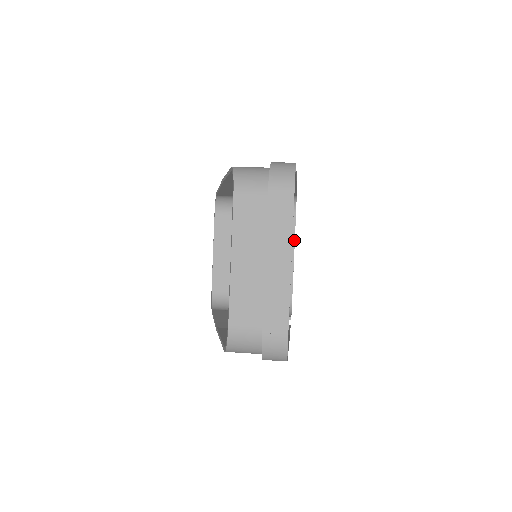
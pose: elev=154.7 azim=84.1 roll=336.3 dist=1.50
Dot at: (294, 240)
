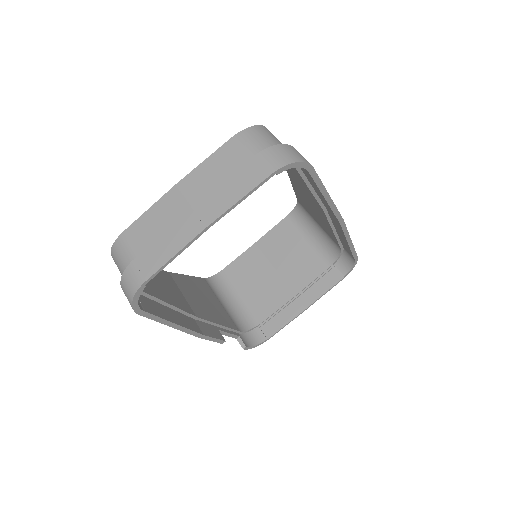
Dot at: (319, 297)
